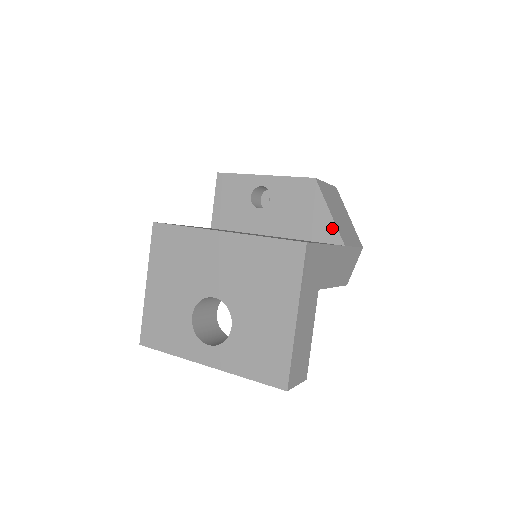
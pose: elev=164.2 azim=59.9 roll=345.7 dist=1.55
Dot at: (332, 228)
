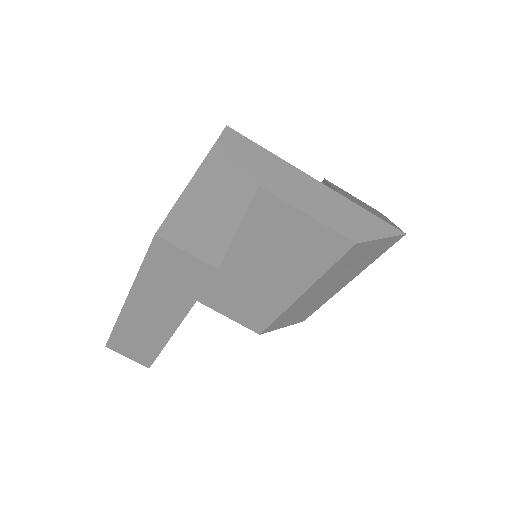
Dot at: occluded
